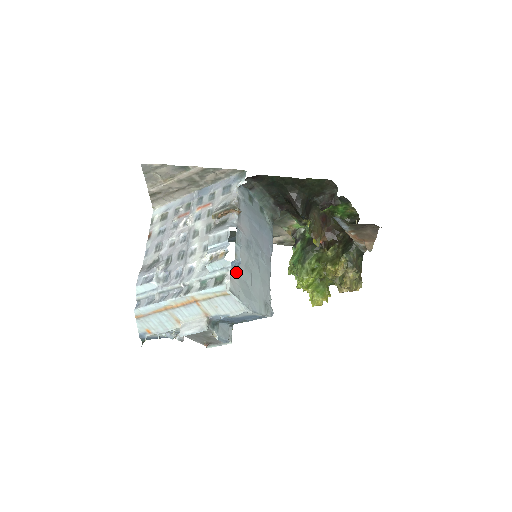
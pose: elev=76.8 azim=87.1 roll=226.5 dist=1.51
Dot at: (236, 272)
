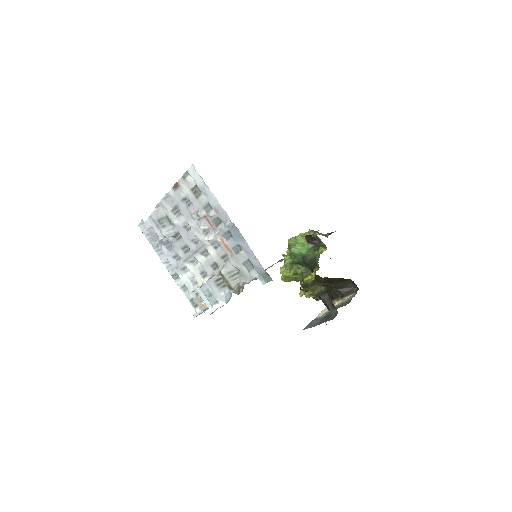
Dot at: occluded
